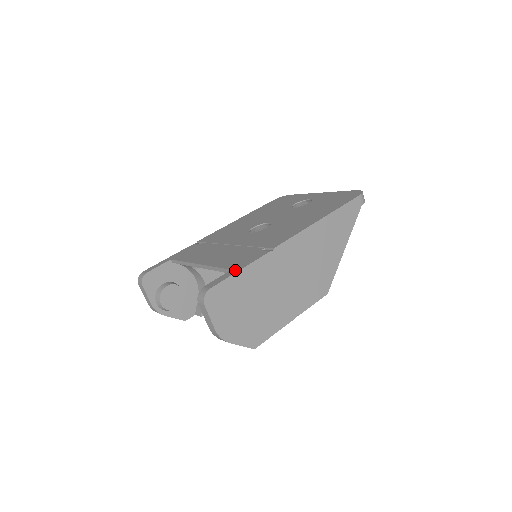
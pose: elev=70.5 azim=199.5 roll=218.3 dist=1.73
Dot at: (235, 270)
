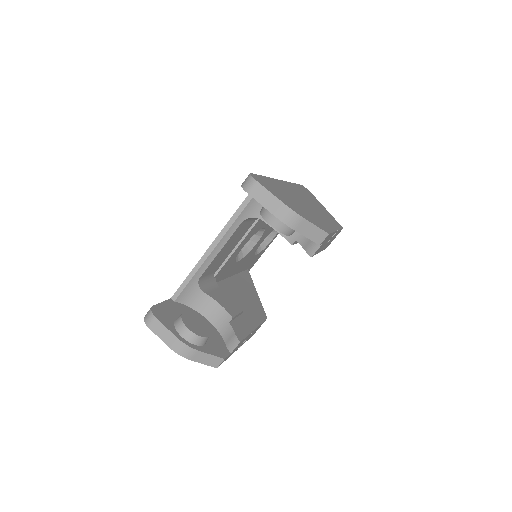
Dot at: occluded
